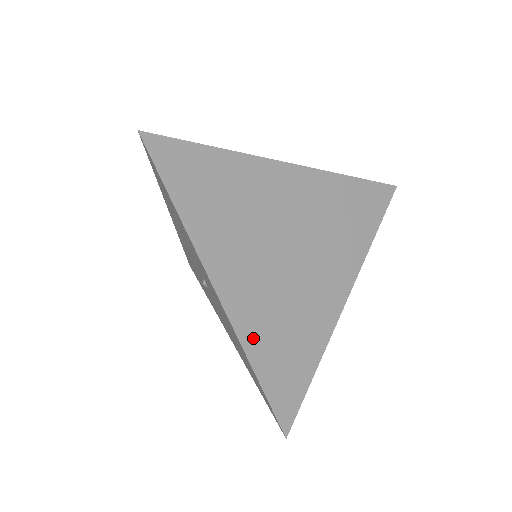
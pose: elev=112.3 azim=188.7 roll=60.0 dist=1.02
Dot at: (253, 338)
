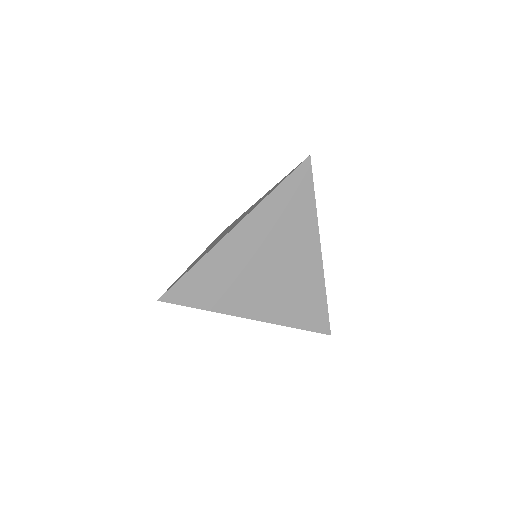
Dot at: (283, 317)
